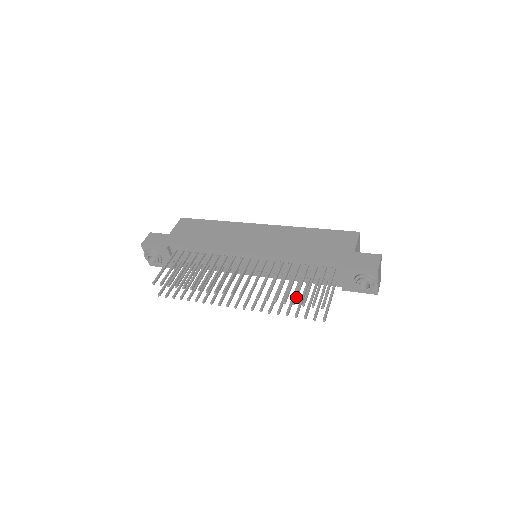
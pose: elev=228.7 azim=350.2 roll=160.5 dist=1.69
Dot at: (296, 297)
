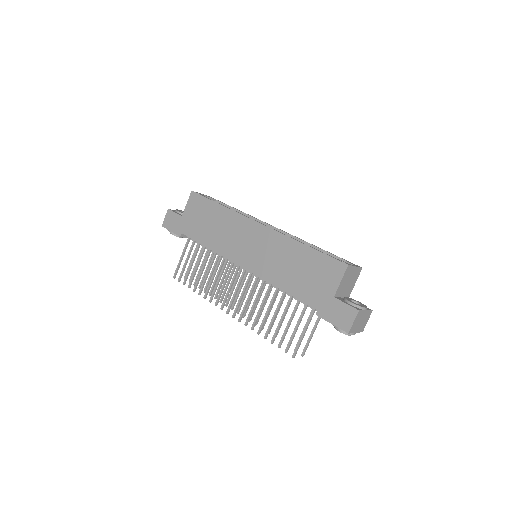
Dot at: (274, 336)
